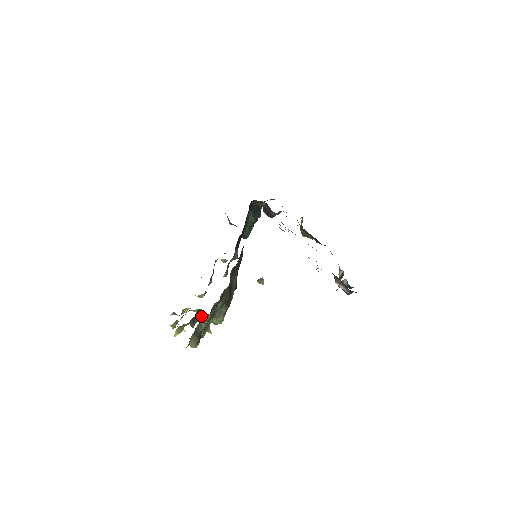
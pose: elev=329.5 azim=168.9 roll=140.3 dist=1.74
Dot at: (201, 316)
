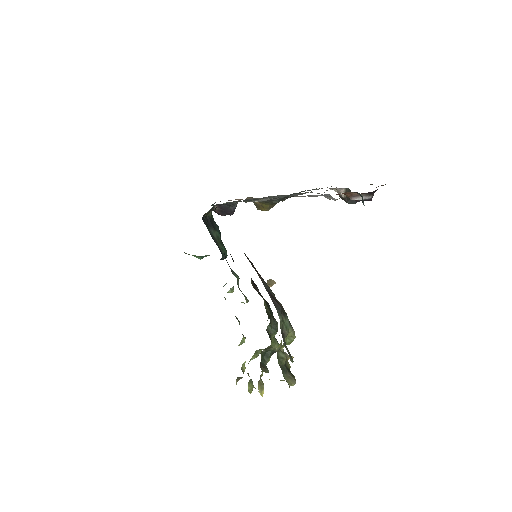
Dot at: (264, 355)
